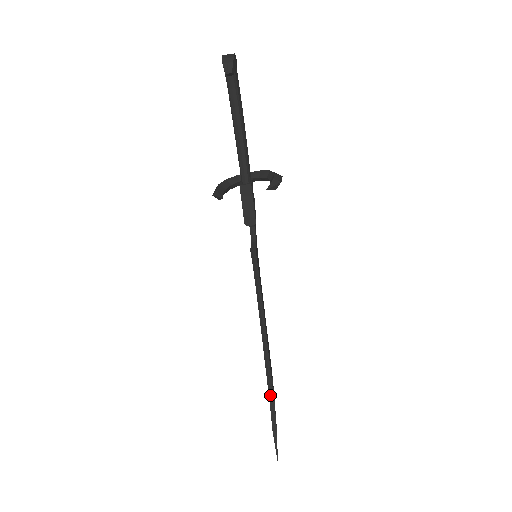
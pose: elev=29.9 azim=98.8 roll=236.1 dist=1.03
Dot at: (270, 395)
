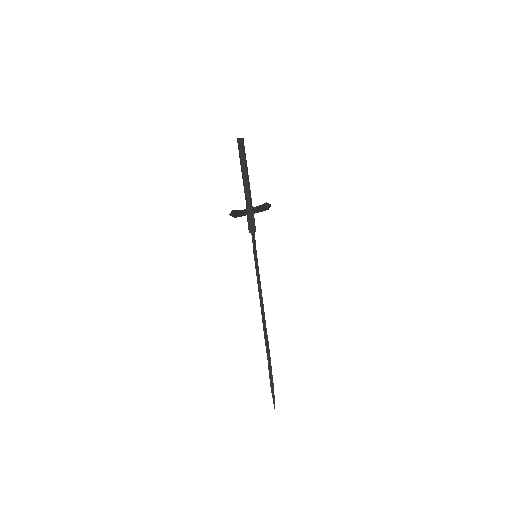
Dot at: (268, 360)
